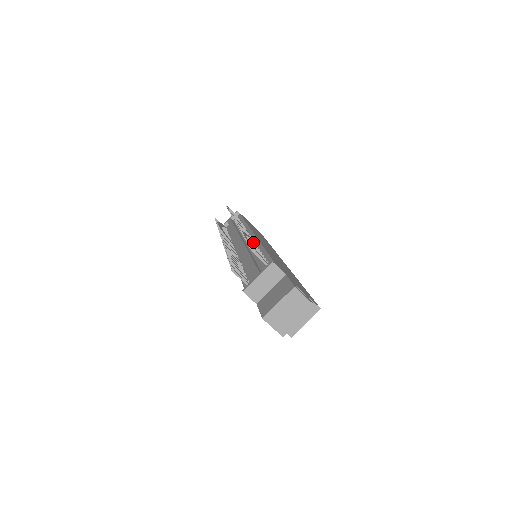
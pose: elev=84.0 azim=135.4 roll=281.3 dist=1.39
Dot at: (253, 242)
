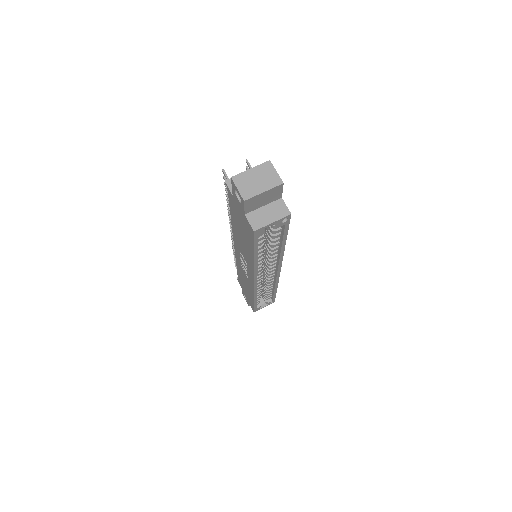
Dot at: occluded
